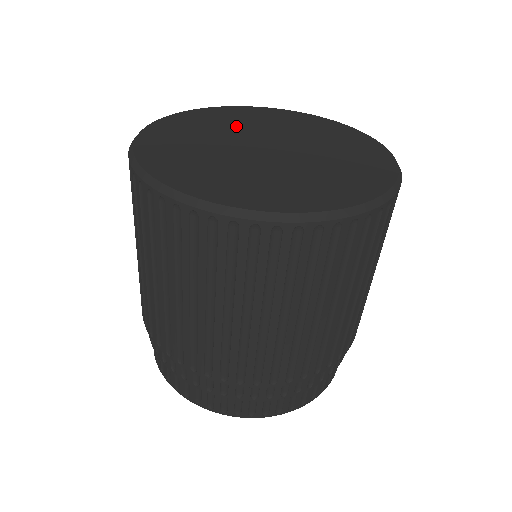
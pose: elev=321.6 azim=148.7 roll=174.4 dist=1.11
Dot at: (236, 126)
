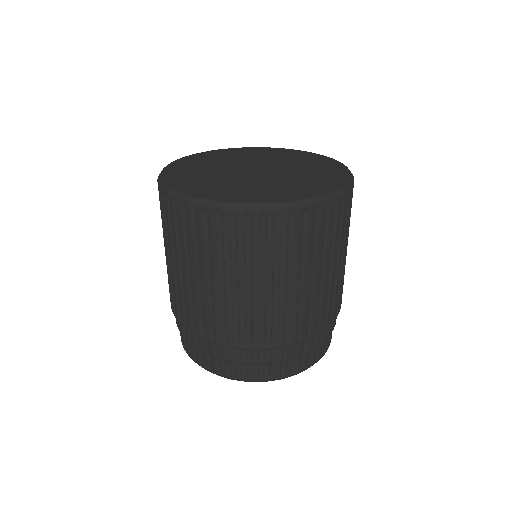
Dot at: (211, 170)
